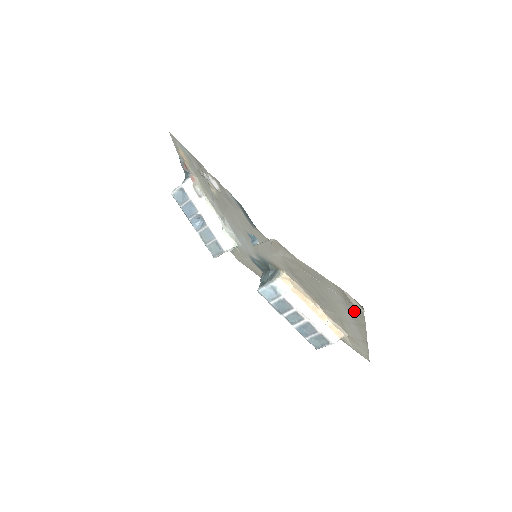
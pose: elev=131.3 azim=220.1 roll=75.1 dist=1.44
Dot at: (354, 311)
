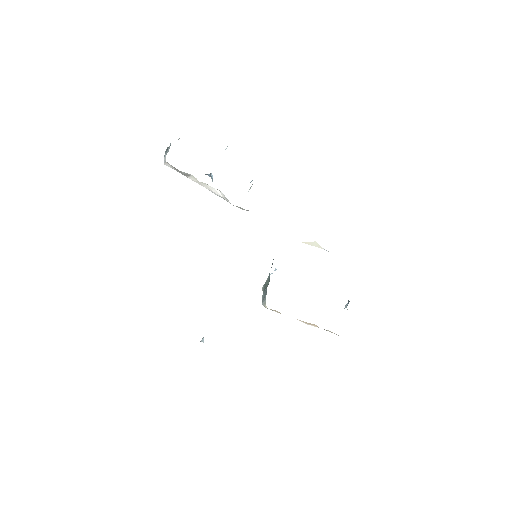
Dot at: occluded
